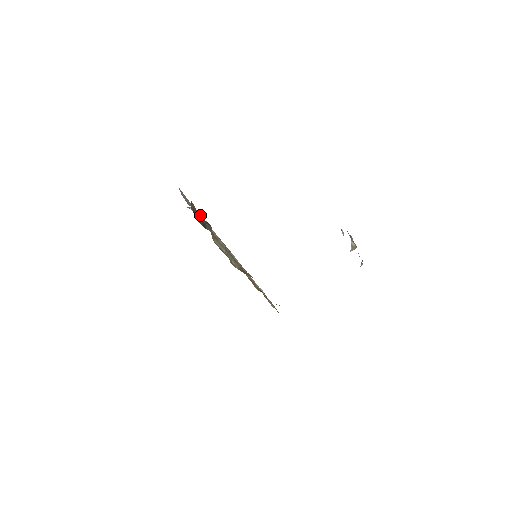
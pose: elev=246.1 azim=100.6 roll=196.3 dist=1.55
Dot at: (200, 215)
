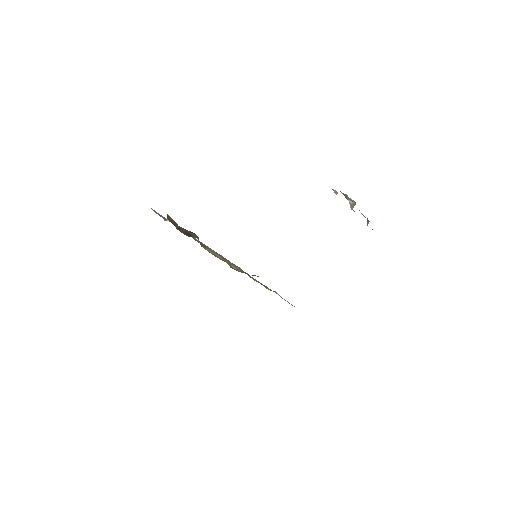
Dot at: occluded
